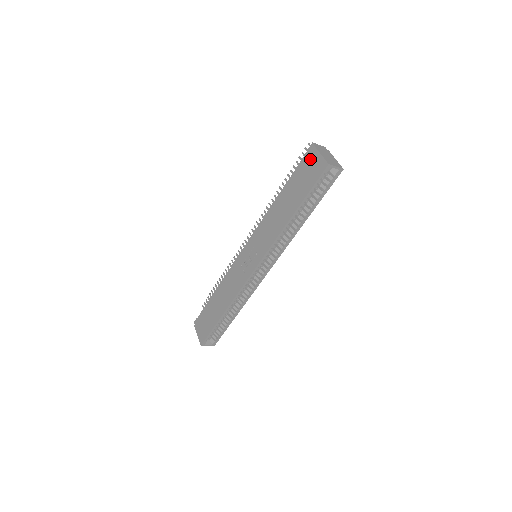
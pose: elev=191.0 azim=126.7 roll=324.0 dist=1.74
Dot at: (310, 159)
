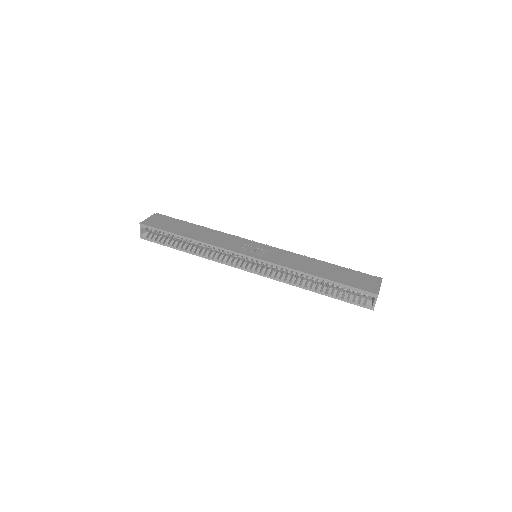
Dot at: (371, 279)
